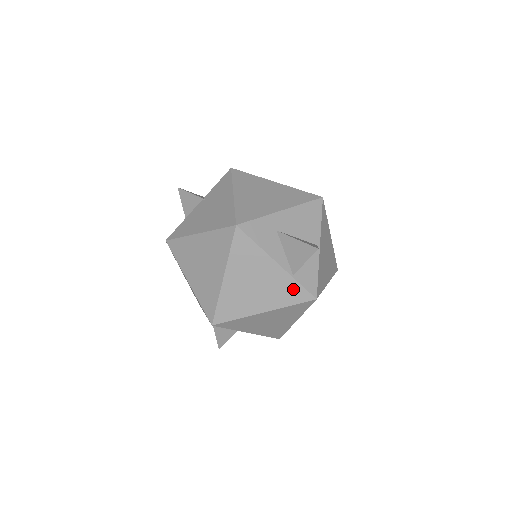
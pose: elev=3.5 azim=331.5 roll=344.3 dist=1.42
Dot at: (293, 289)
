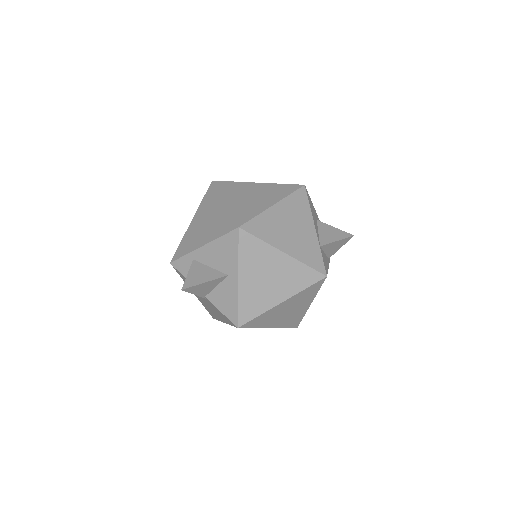
Dot at: (315, 255)
